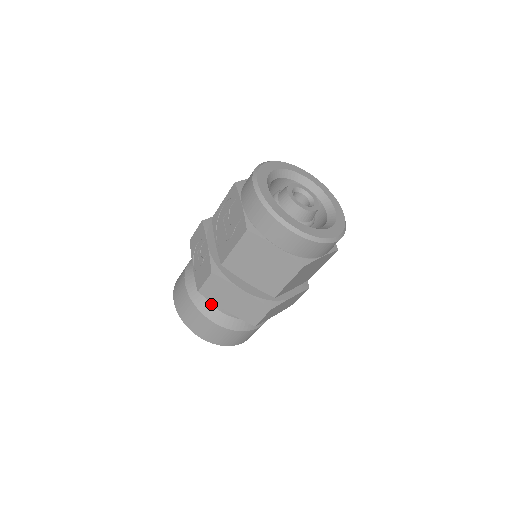
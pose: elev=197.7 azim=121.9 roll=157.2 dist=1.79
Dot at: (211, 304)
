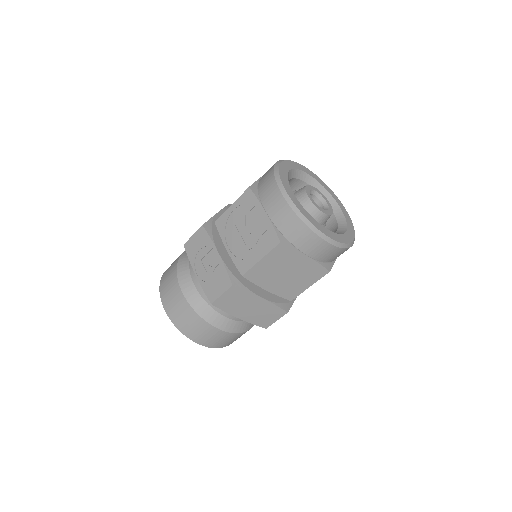
Dot at: (217, 312)
